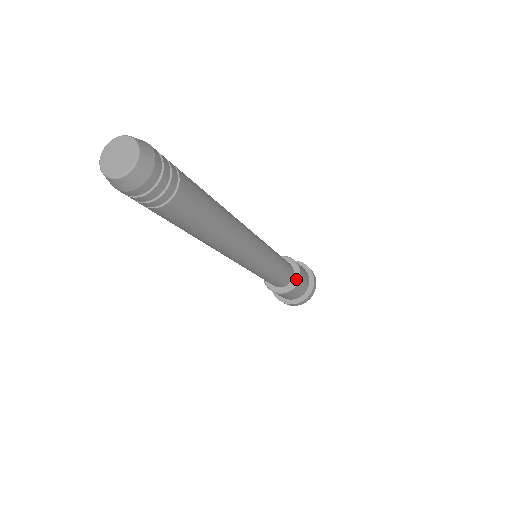
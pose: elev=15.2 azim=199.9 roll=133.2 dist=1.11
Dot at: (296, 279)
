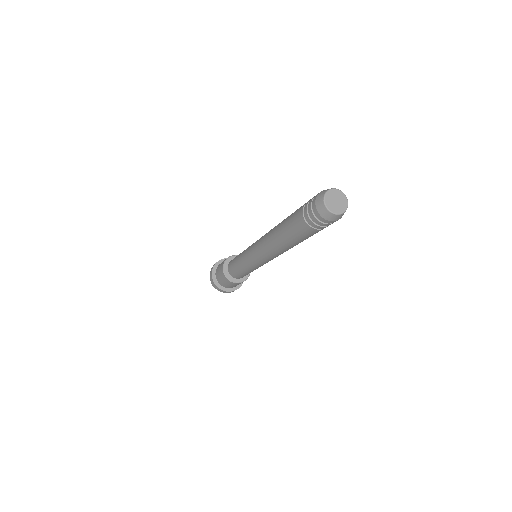
Dot at: occluded
